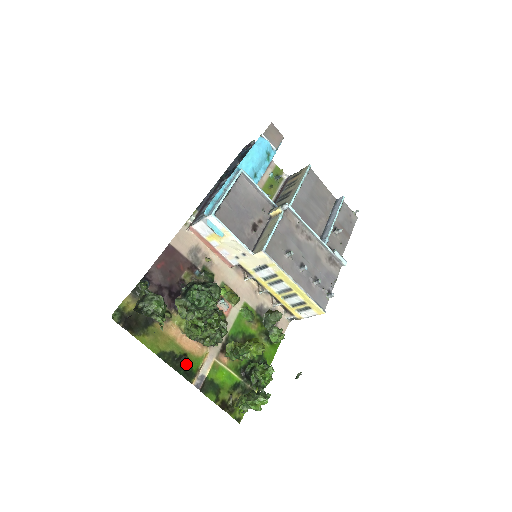
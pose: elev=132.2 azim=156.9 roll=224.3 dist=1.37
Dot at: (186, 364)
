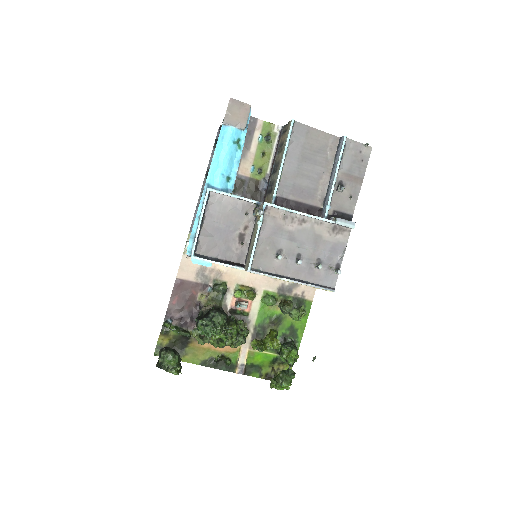
Dot at: (225, 362)
